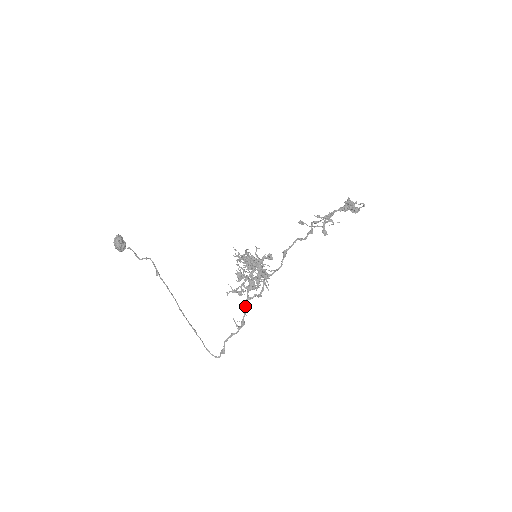
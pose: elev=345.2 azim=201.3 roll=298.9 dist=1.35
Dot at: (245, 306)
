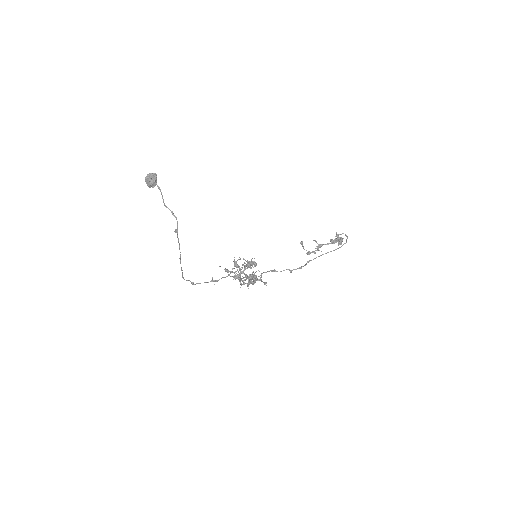
Dot at: occluded
